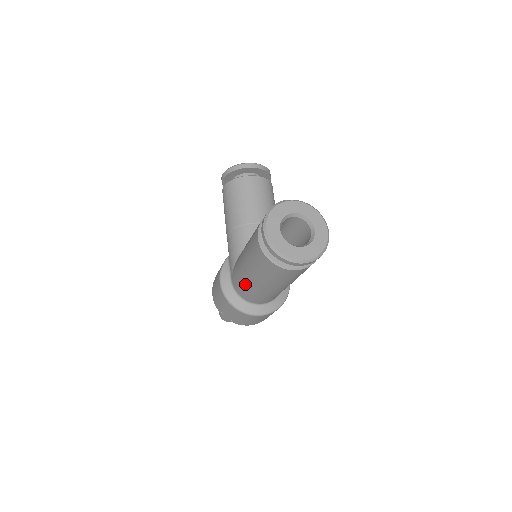
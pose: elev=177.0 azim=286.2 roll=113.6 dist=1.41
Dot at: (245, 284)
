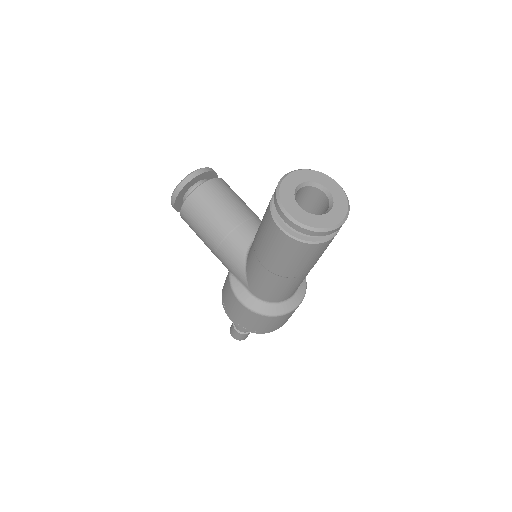
Dot at: (274, 286)
